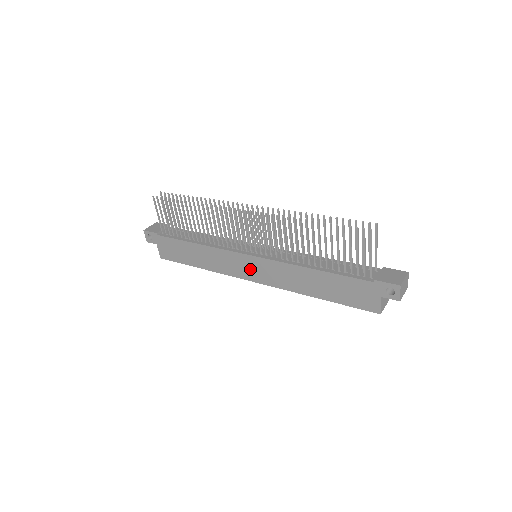
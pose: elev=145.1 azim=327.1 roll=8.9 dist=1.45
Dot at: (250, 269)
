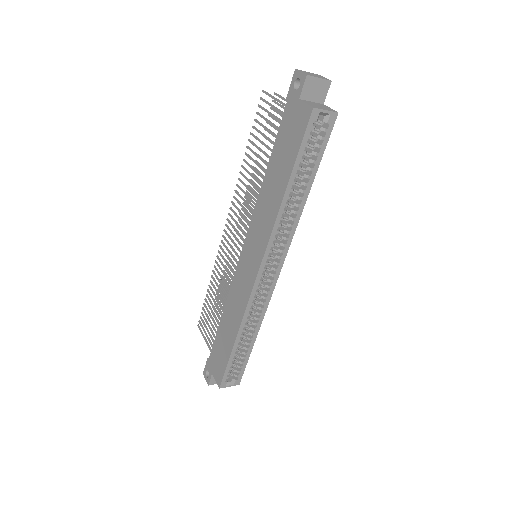
Dot at: (249, 264)
